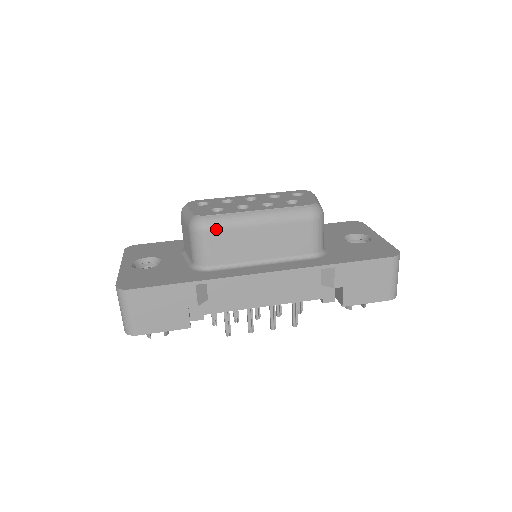
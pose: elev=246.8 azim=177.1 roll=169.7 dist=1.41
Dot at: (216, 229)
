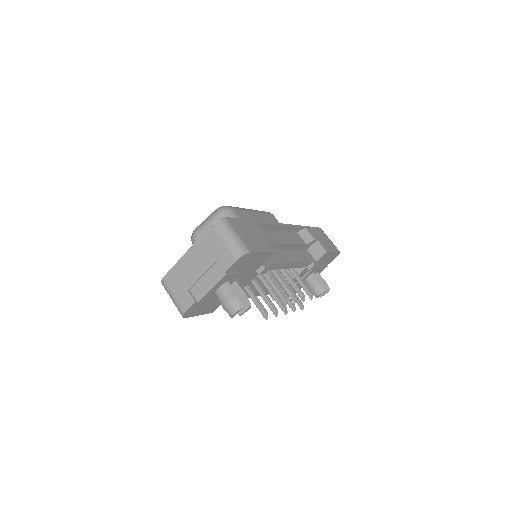
Dot at: (236, 209)
